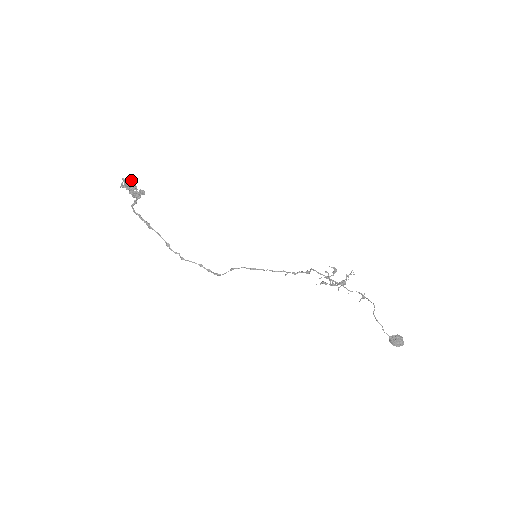
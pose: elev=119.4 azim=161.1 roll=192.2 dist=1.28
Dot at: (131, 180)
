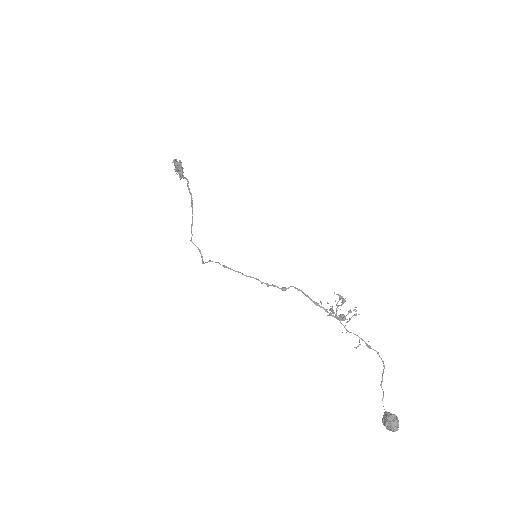
Dot at: (179, 162)
